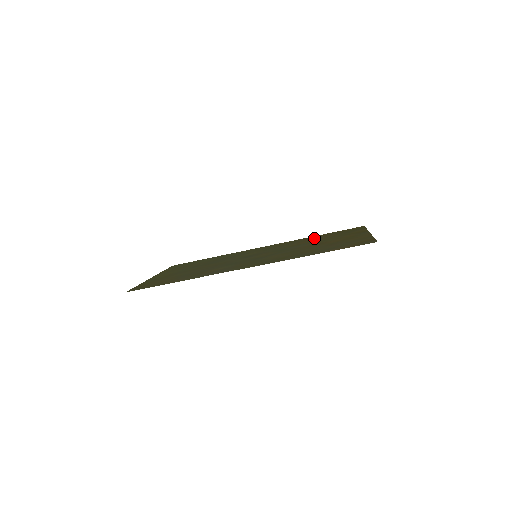
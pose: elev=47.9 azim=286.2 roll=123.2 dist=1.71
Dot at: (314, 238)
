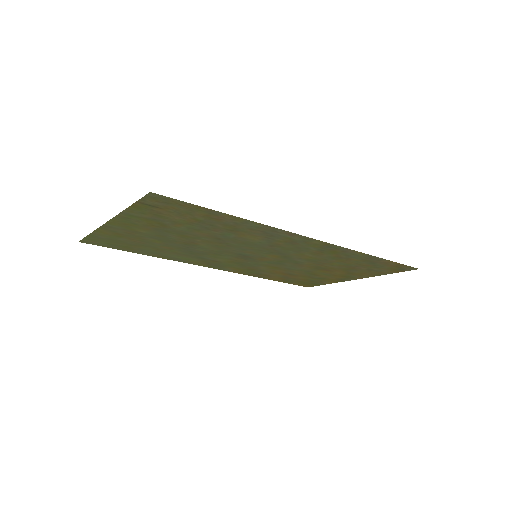
Dot at: (279, 275)
